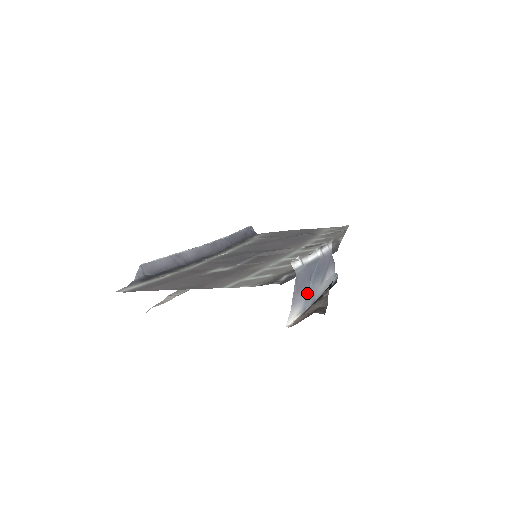
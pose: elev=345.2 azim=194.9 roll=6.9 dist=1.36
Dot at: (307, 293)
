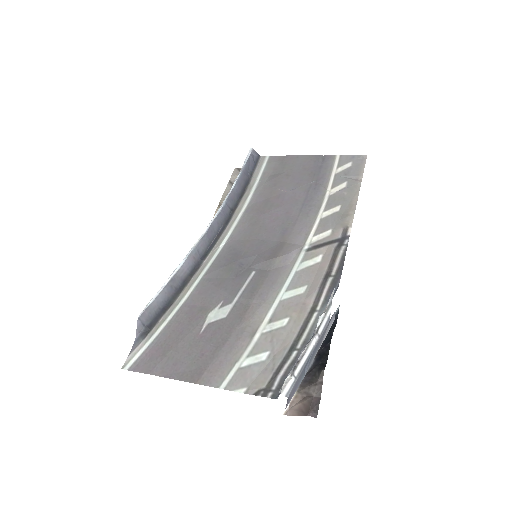
Dot at: occluded
